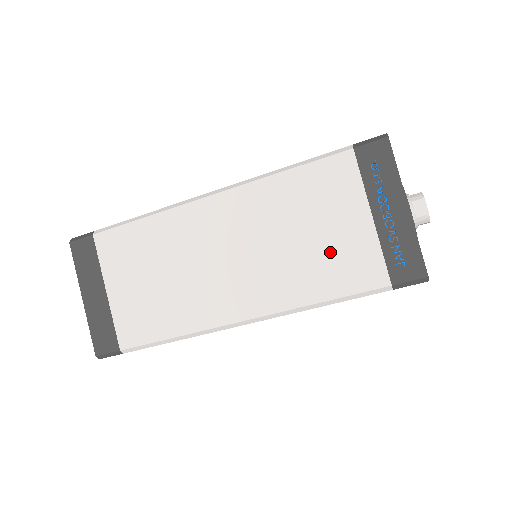
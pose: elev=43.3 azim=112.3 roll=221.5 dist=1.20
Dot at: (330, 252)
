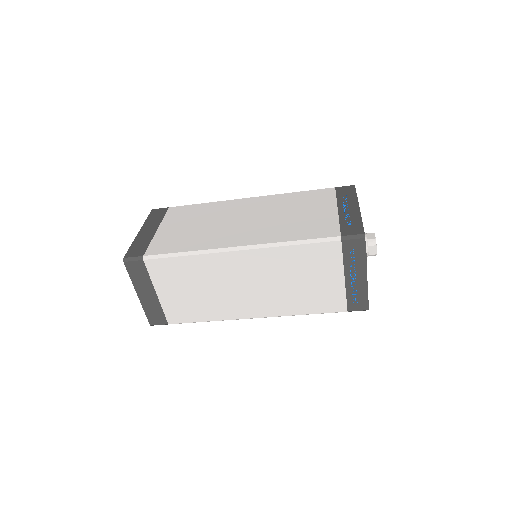
Dot at: (315, 292)
